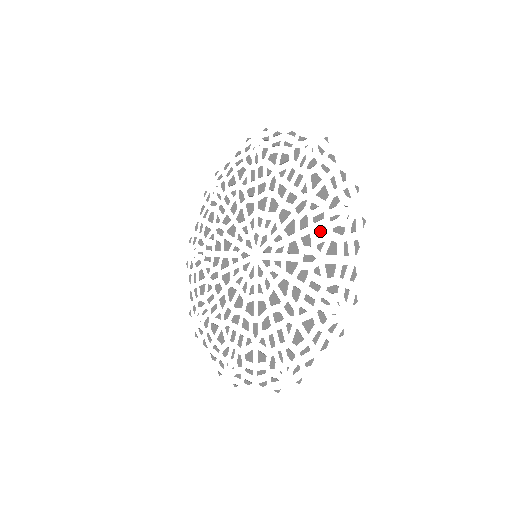
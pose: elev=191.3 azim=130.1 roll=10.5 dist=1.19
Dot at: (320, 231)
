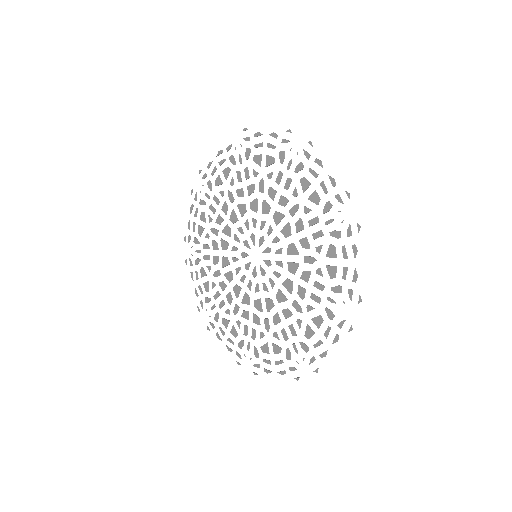
Dot at: (287, 184)
